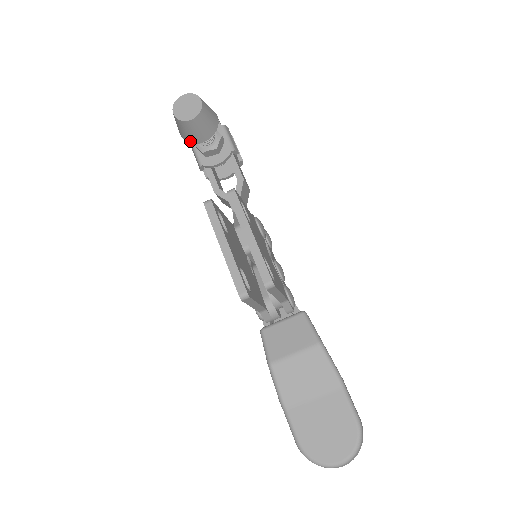
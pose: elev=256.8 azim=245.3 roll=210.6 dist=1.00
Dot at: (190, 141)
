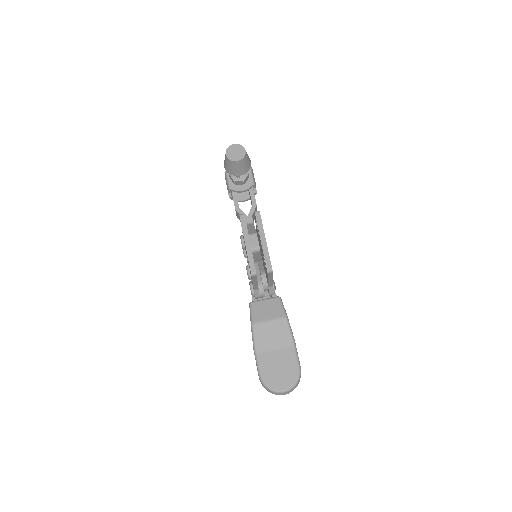
Dot at: (230, 173)
